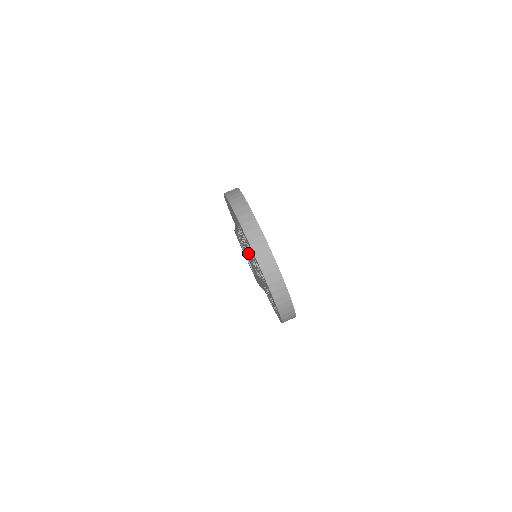
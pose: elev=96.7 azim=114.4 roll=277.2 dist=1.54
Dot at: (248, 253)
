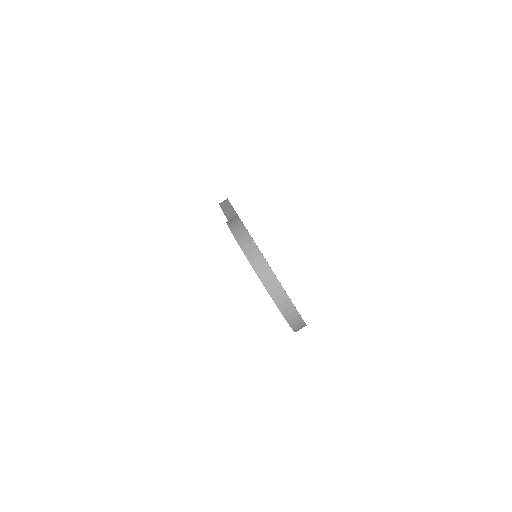
Dot at: occluded
